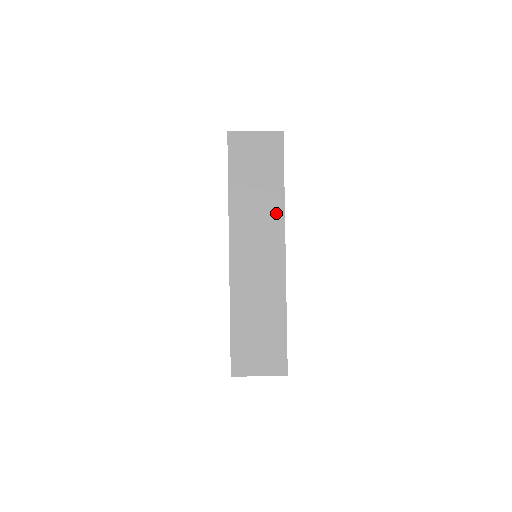
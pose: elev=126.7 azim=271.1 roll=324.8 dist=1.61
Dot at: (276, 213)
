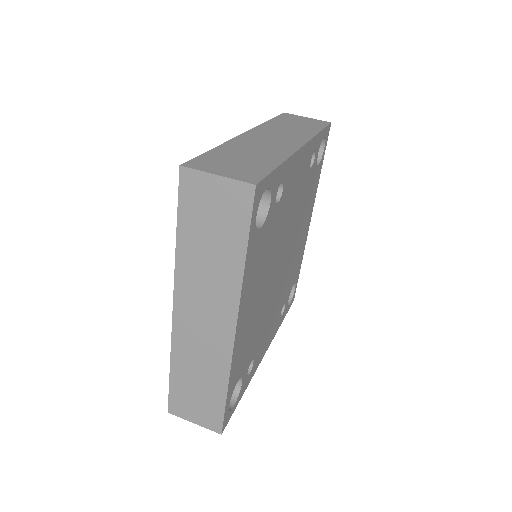
Dot at: (305, 135)
